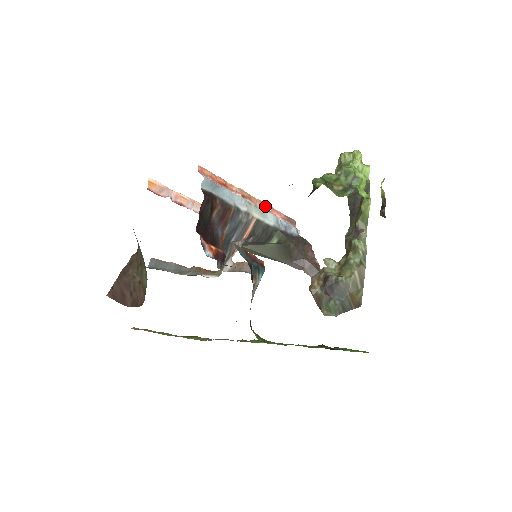
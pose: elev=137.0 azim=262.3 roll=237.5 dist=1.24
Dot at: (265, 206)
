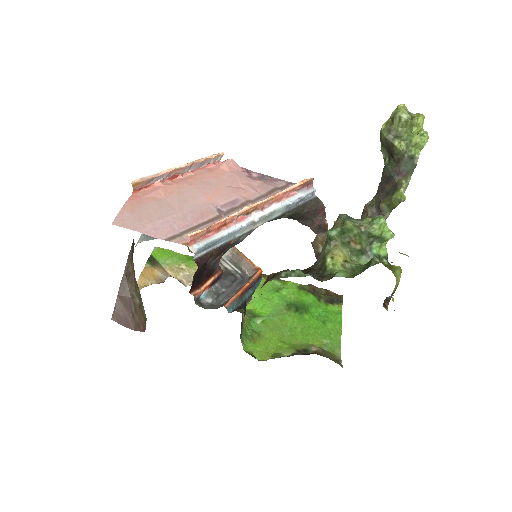
Dot at: (275, 199)
